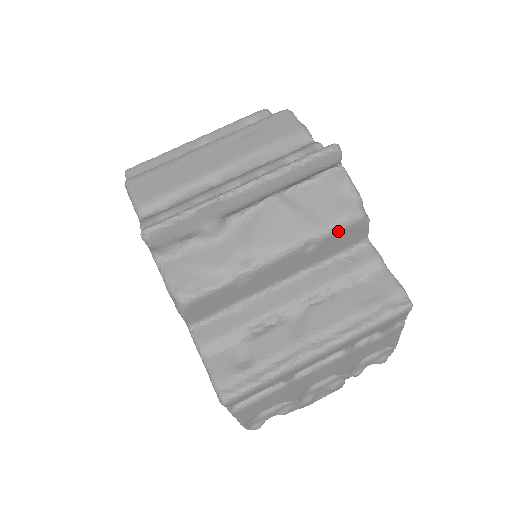
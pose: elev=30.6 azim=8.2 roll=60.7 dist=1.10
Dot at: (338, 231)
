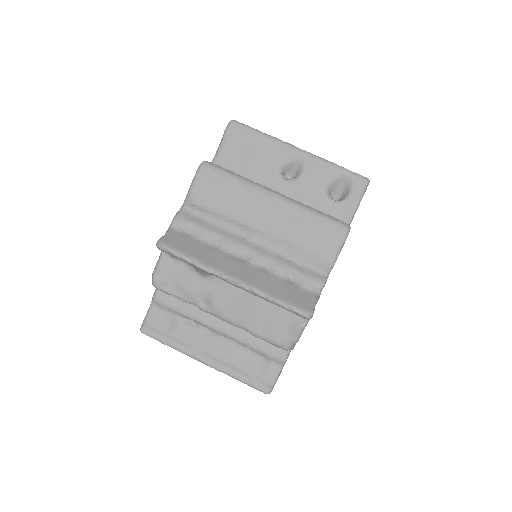
Dot at: occluded
